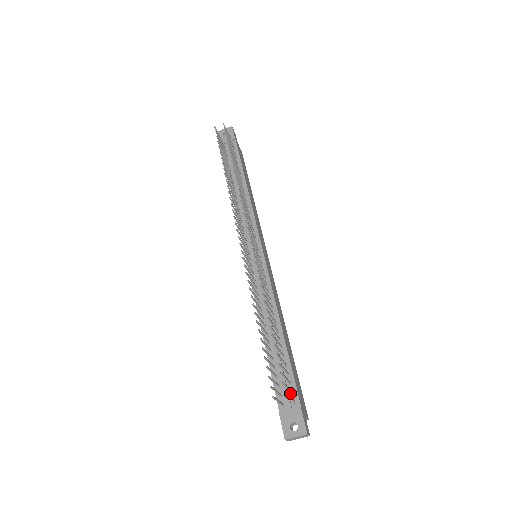
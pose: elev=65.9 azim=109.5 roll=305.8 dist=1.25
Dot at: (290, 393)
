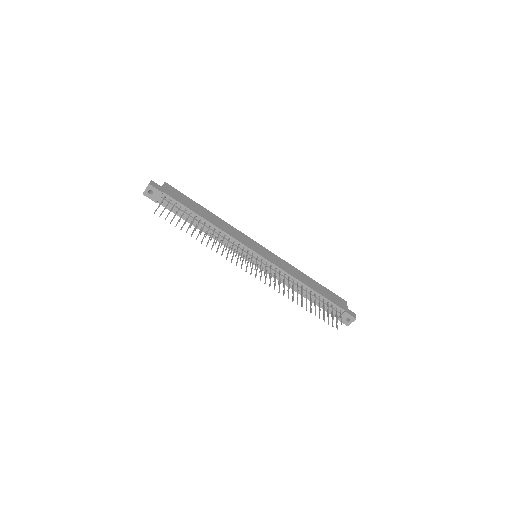
Dot at: (335, 309)
